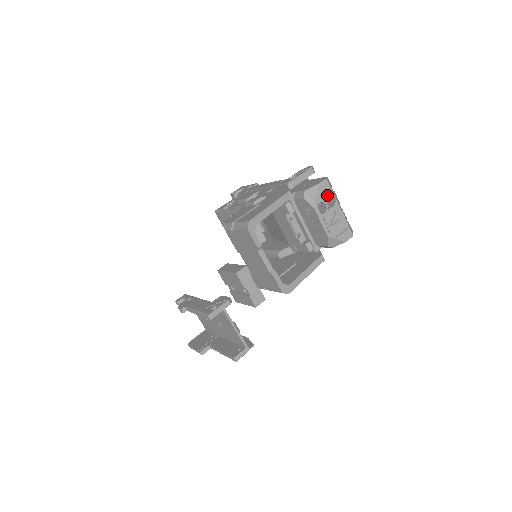
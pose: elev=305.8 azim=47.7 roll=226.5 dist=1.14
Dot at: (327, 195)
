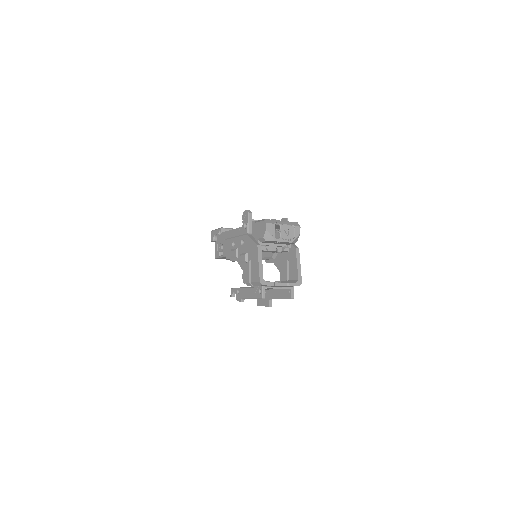
Dot at: (273, 228)
